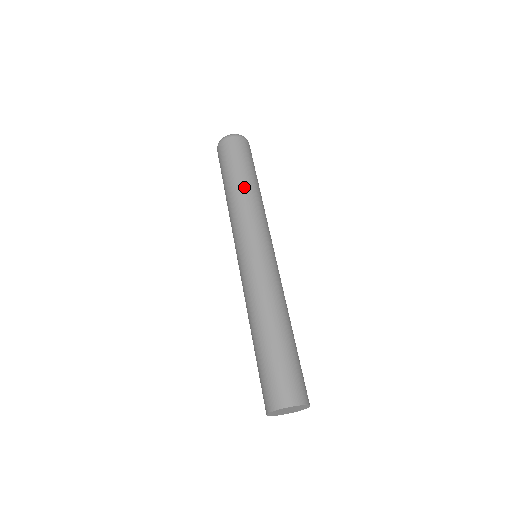
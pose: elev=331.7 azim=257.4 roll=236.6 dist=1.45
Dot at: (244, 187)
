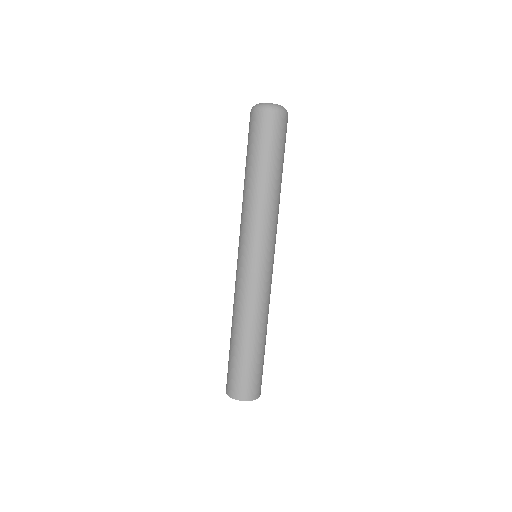
Dot at: (260, 185)
